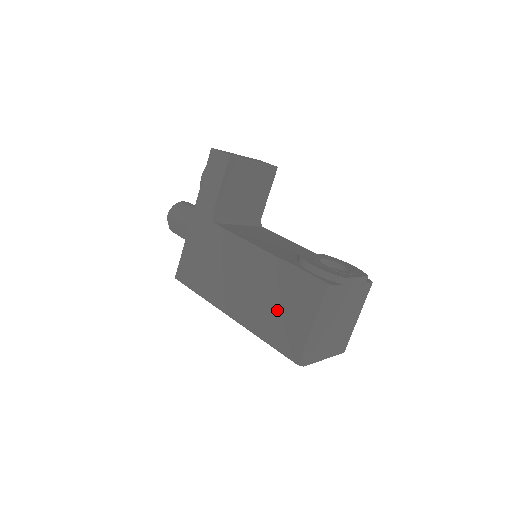
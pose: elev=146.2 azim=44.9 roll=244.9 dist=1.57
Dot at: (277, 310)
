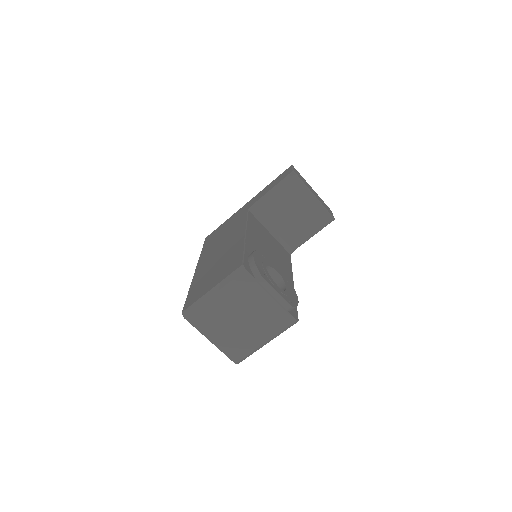
Dot at: (212, 273)
